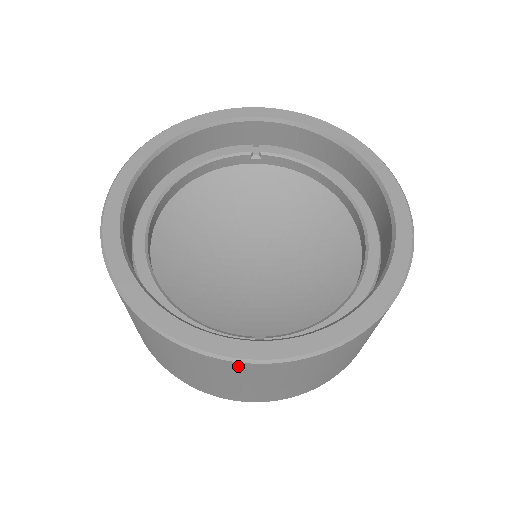
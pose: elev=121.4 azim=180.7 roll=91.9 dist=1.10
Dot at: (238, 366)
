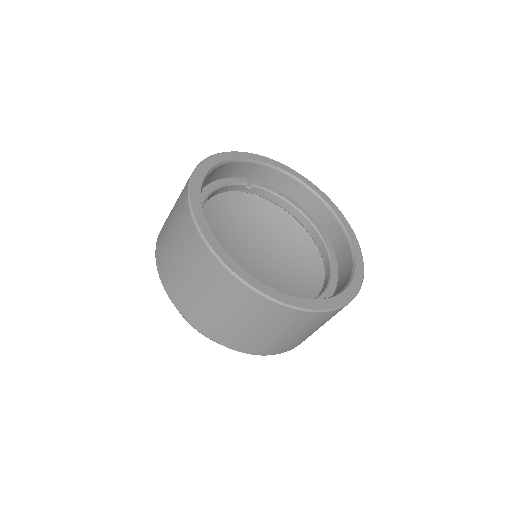
Dot at: (303, 316)
